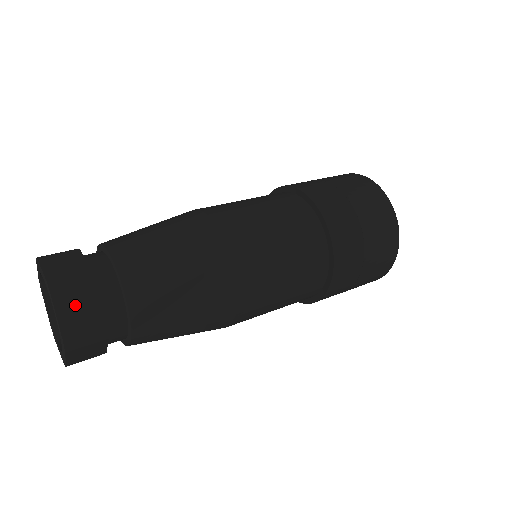
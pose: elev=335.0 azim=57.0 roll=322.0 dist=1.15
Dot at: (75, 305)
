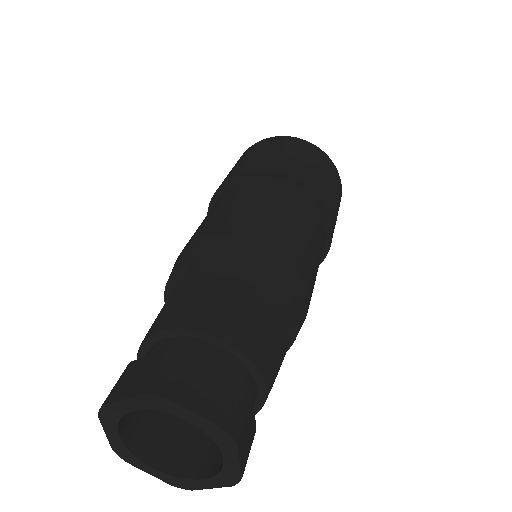
Dot at: (246, 434)
